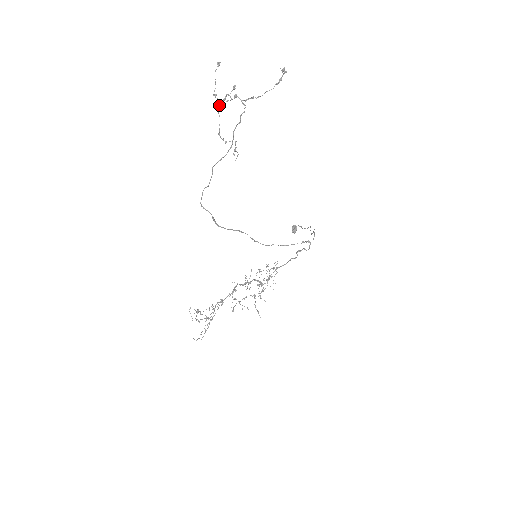
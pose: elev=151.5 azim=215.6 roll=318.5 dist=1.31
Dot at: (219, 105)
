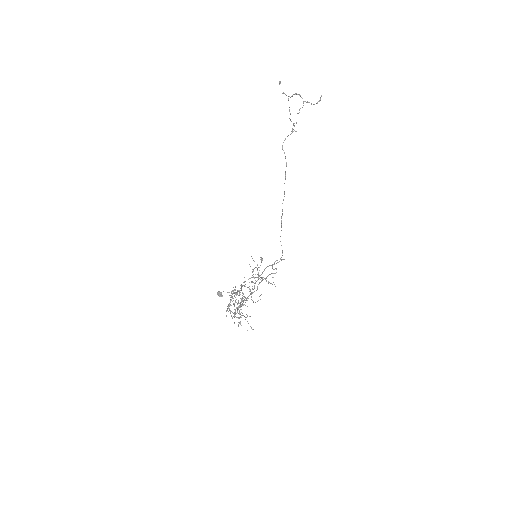
Dot at: occluded
